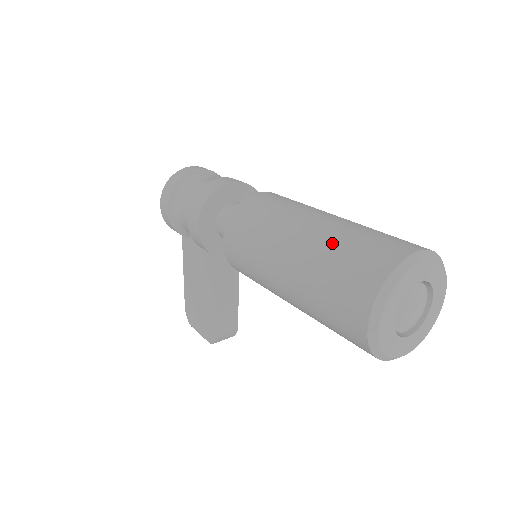
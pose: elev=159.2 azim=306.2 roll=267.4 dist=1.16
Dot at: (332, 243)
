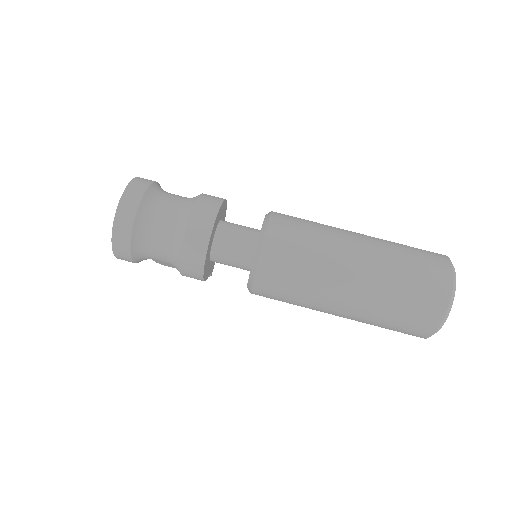
Dot at: (385, 303)
